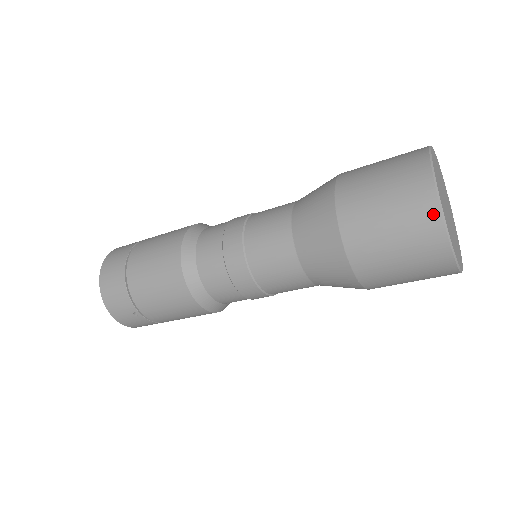
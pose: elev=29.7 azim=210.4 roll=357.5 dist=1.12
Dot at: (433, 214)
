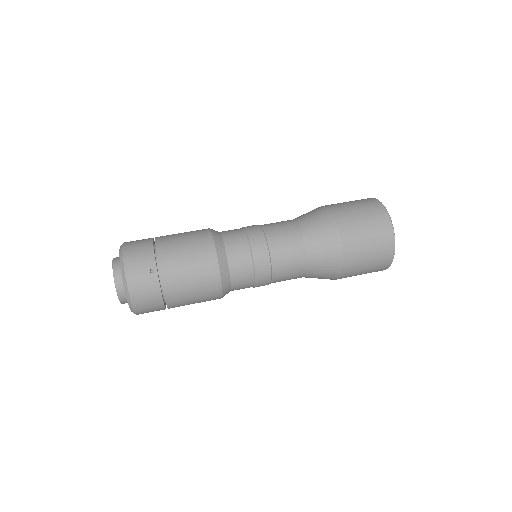
Dot at: (381, 207)
